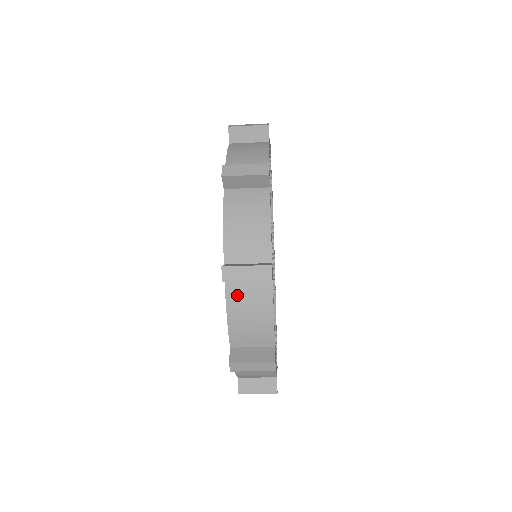
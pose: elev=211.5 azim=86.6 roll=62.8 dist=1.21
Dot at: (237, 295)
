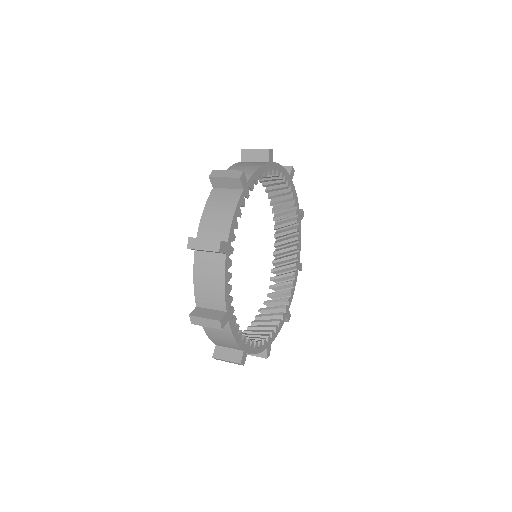
Dot at: occluded
